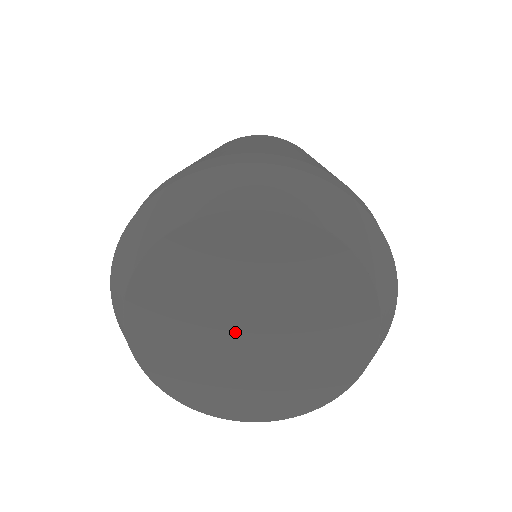
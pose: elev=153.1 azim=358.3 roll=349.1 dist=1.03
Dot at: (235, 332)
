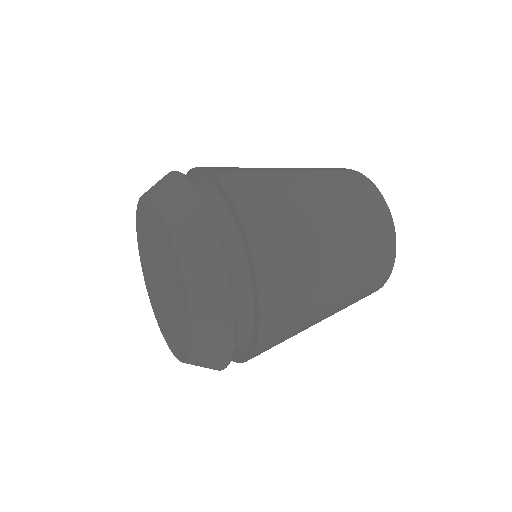
Dot at: (157, 274)
